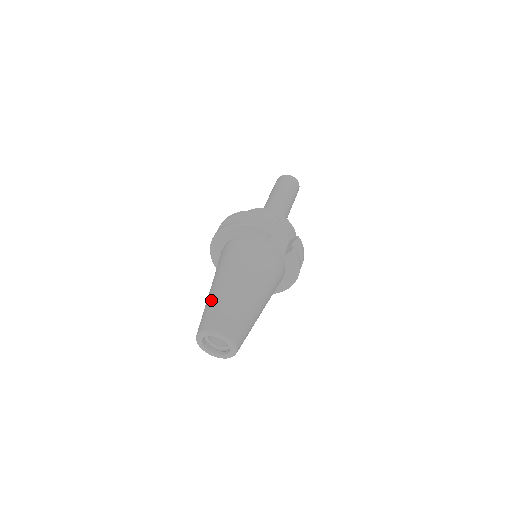
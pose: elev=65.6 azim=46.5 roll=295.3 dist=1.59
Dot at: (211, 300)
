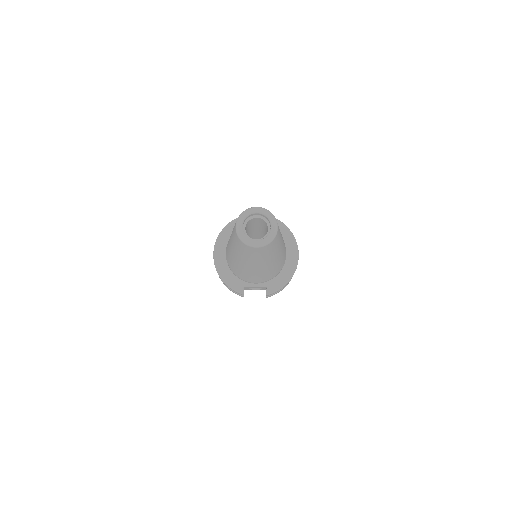
Dot at: (232, 232)
